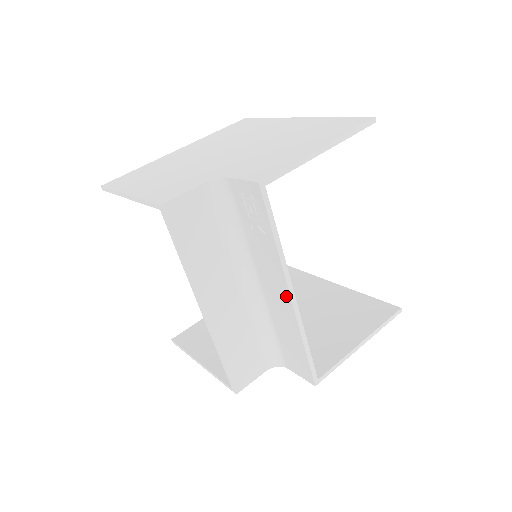
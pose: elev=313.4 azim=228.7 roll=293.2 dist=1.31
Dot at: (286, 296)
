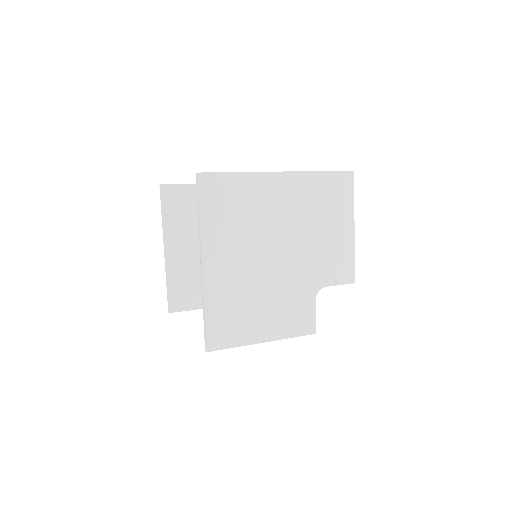
Dot at: occluded
